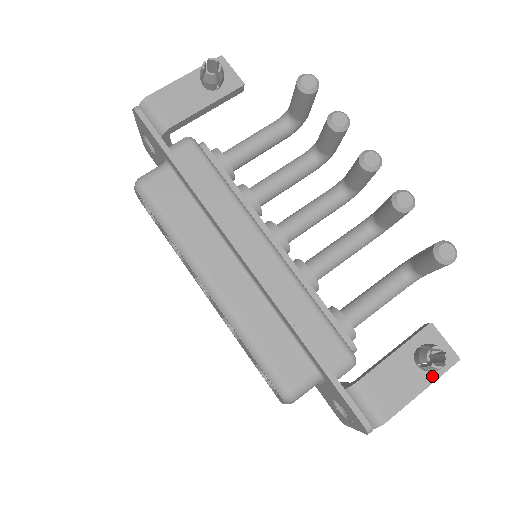
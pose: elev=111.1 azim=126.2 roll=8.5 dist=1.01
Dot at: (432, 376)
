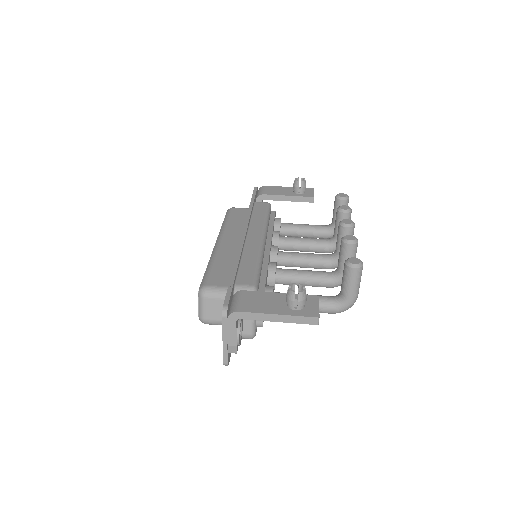
Dot at: (291, 313)
